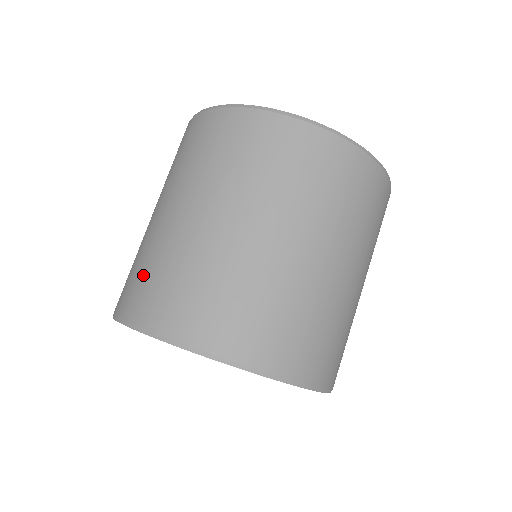
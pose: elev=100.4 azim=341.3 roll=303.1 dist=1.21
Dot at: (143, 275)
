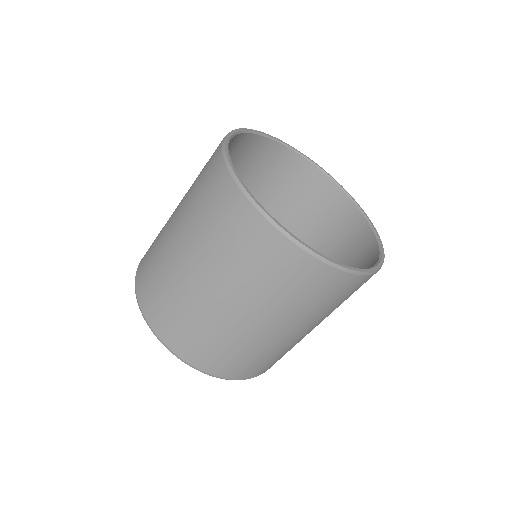
Dot at: (177, 319)
